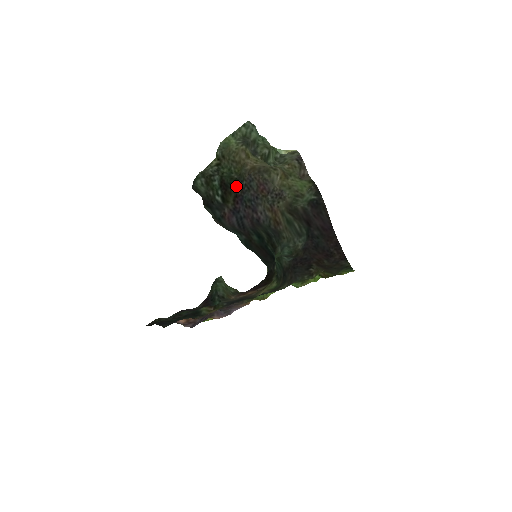
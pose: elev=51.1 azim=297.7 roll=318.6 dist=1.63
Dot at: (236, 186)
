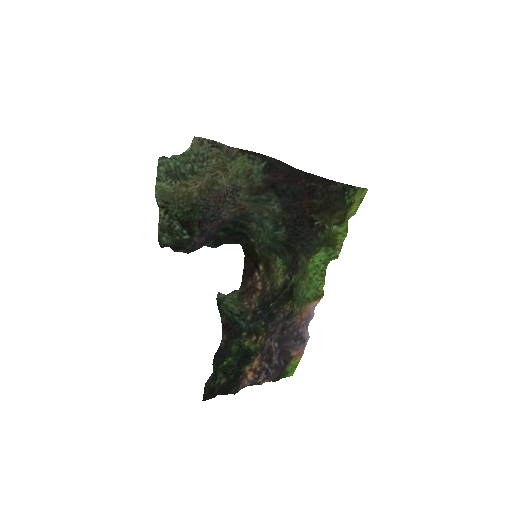
Dot at: (195, 216)
